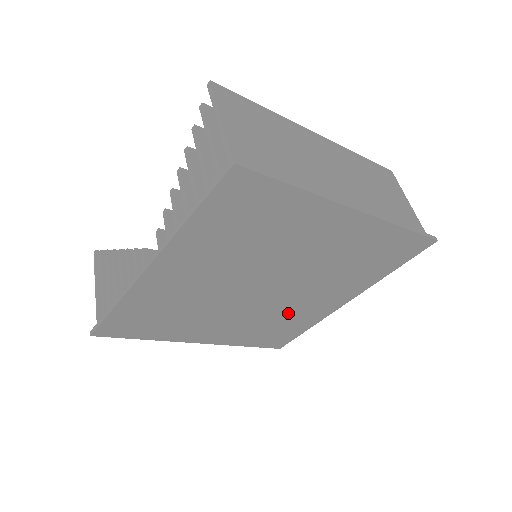
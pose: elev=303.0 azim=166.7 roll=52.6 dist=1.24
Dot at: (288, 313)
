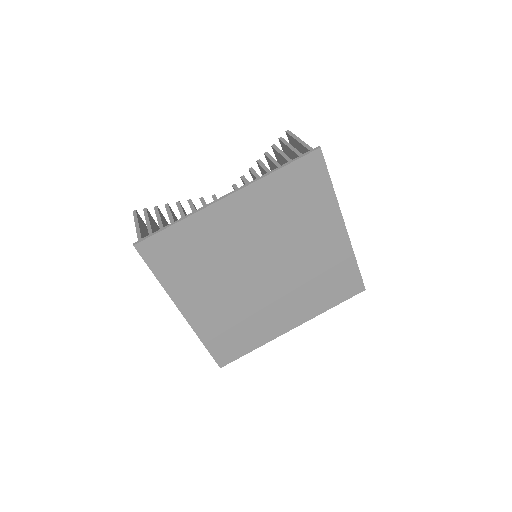
Dot at: (256, 315)
